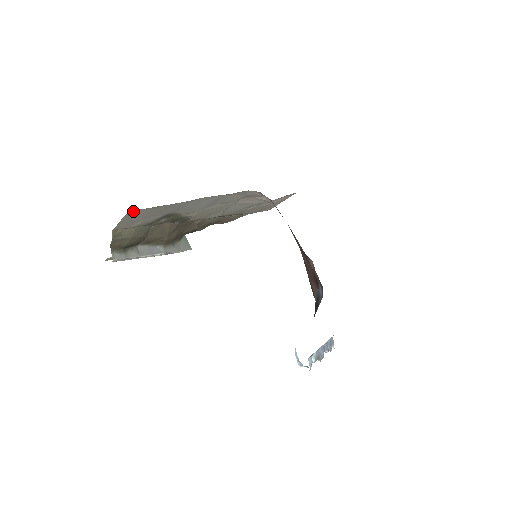
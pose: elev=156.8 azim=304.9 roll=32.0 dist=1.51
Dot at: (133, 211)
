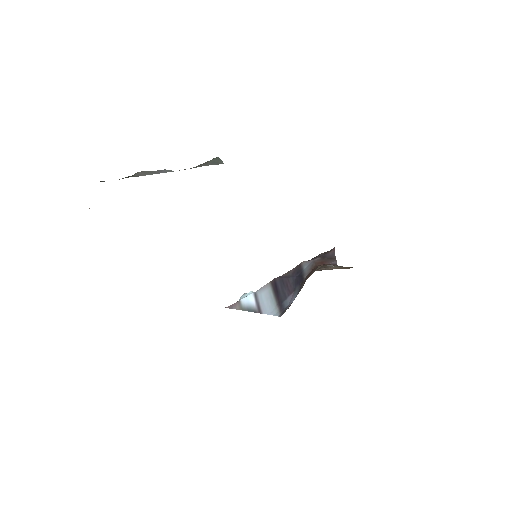
Dot at: occluded
